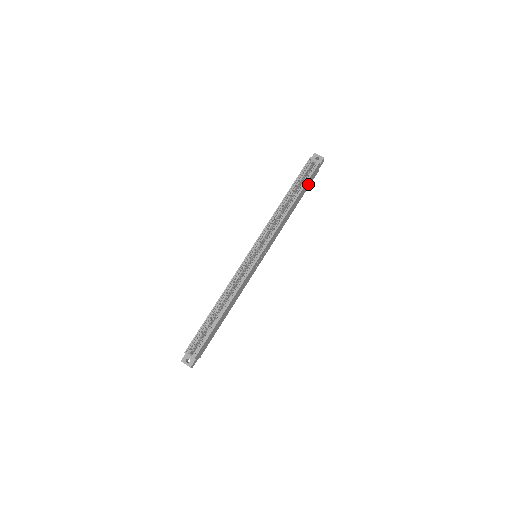
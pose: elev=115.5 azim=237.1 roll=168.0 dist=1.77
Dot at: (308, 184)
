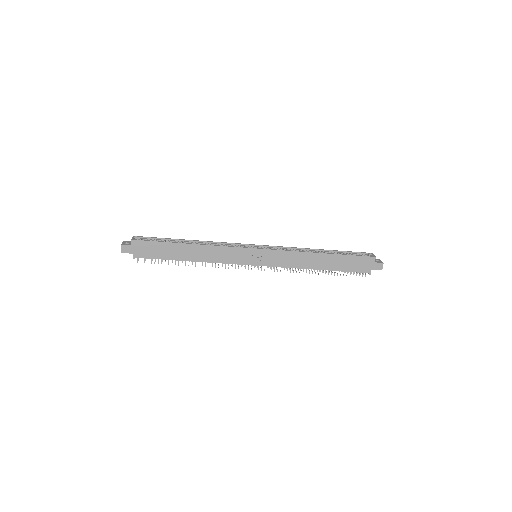
Dot at: (351, 265)
